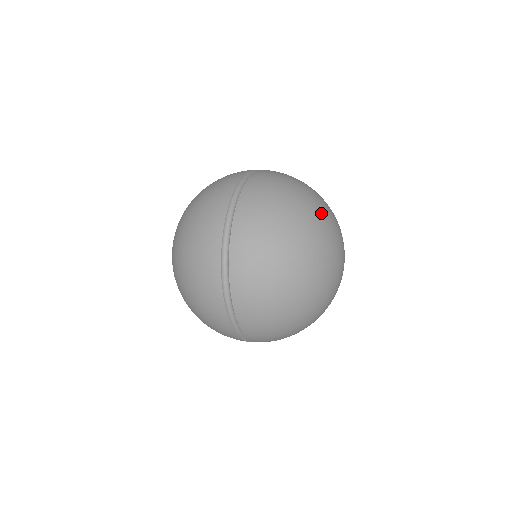
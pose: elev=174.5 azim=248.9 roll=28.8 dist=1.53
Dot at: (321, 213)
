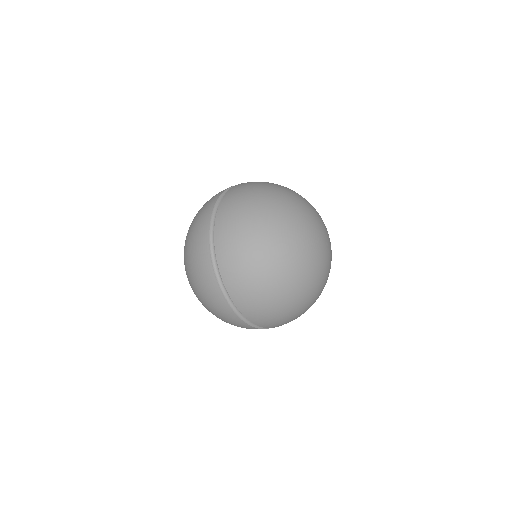
Dot at: (299, 198)
